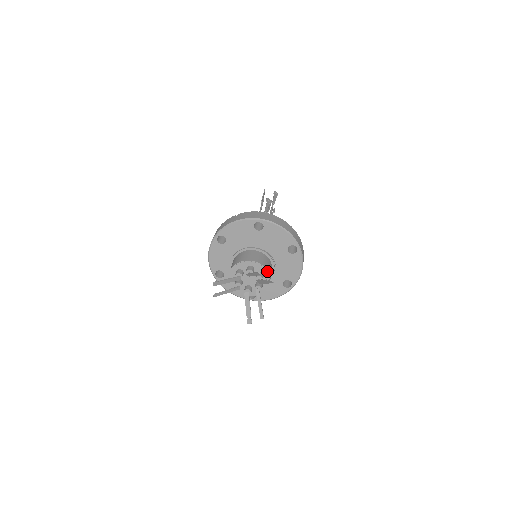
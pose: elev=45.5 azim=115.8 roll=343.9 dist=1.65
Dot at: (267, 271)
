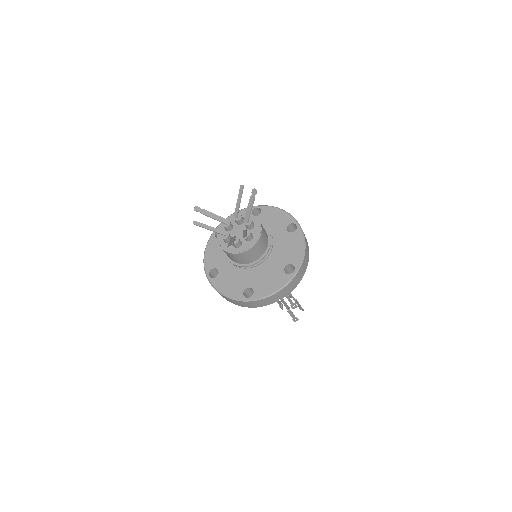
Dot at: (258, 220)
